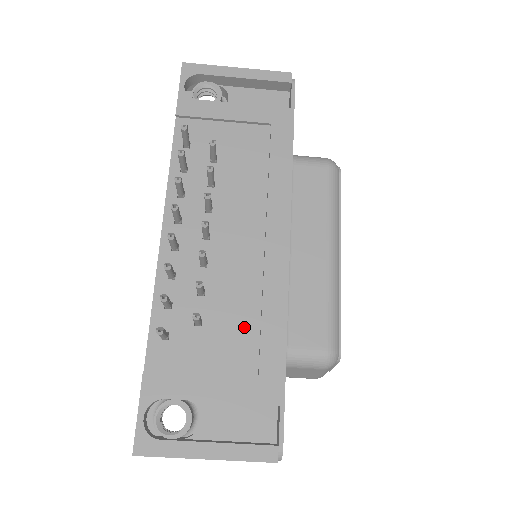
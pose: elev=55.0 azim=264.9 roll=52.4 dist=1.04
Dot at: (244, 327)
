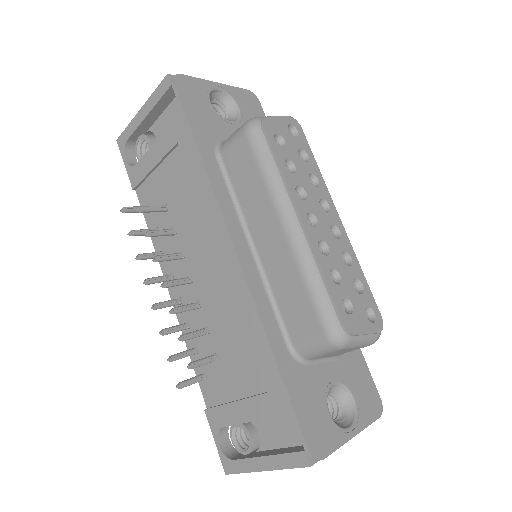
Dot at: (242, 348)
